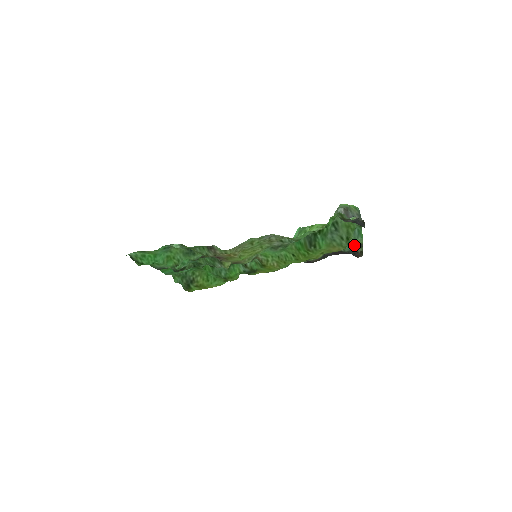
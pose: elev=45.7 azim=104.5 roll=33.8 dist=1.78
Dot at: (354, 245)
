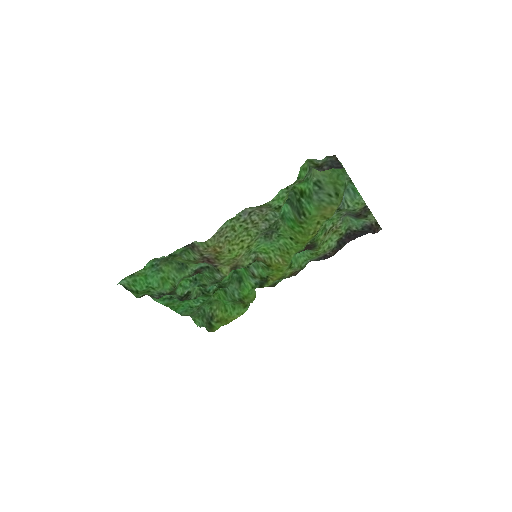
Dot at: (358, 210)
